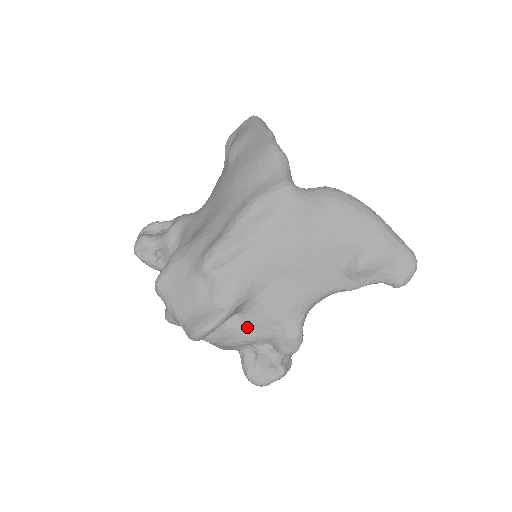
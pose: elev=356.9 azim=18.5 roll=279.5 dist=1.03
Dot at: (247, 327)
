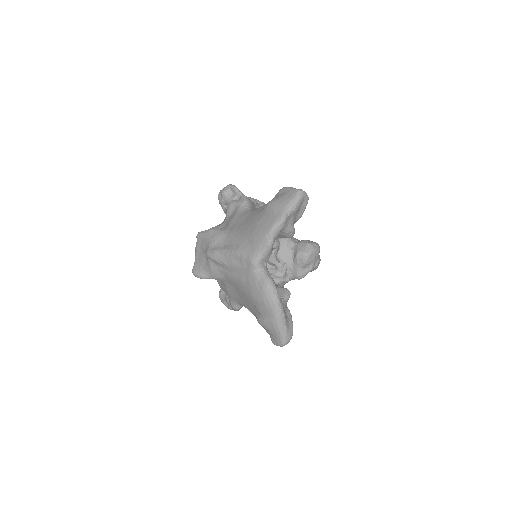
Dot at: (221, 284)
